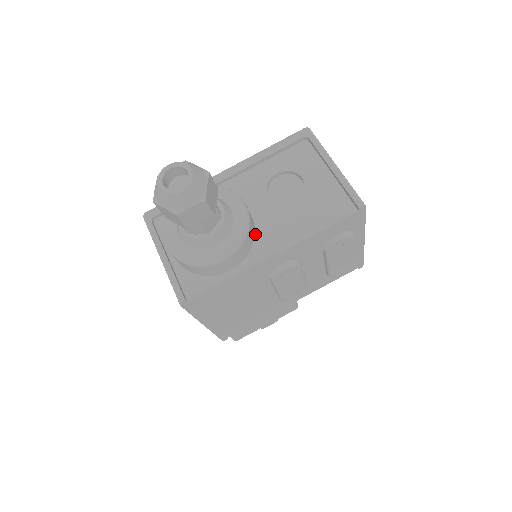
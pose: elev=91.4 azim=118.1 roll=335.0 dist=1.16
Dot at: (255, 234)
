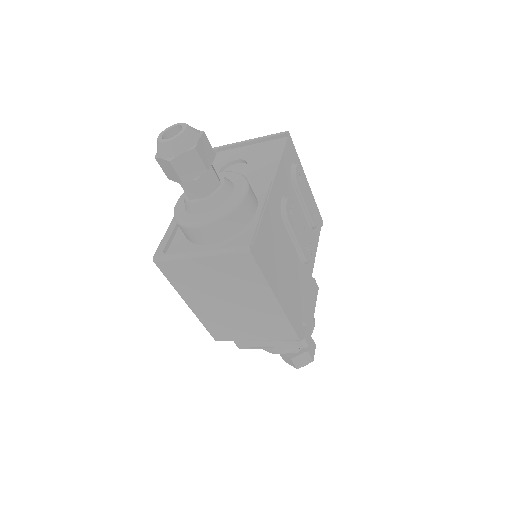
Dot at: occluded
